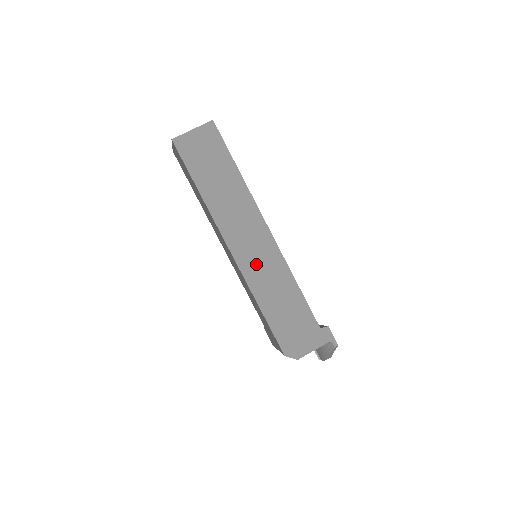
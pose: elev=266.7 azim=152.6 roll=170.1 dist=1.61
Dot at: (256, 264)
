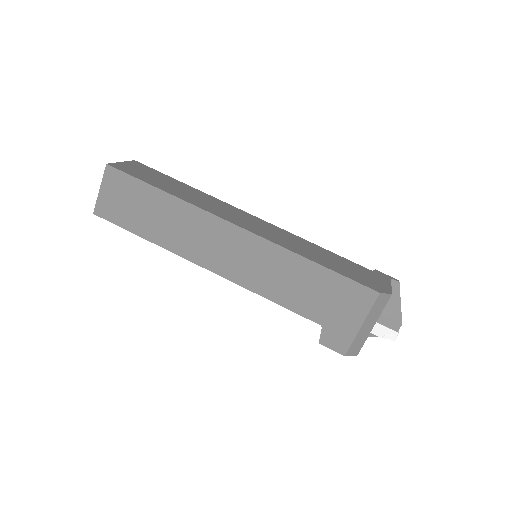
Dot at: (271, 234)
